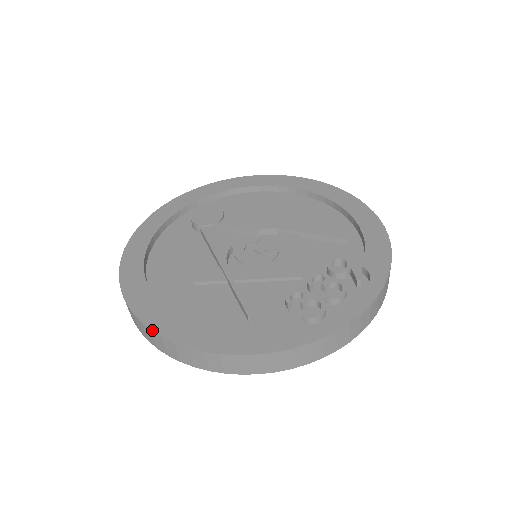
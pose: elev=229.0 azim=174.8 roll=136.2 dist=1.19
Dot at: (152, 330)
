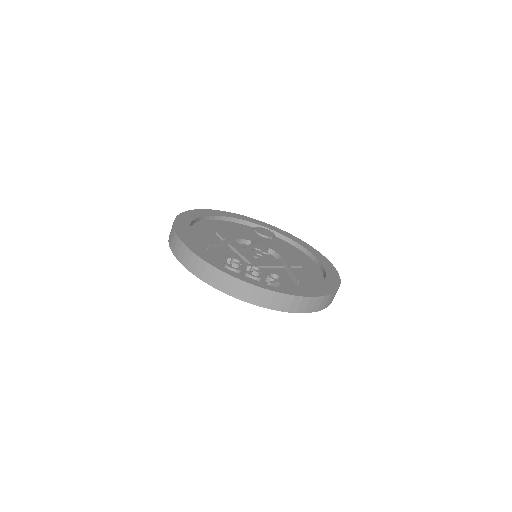
Dot at: (175, 219)
